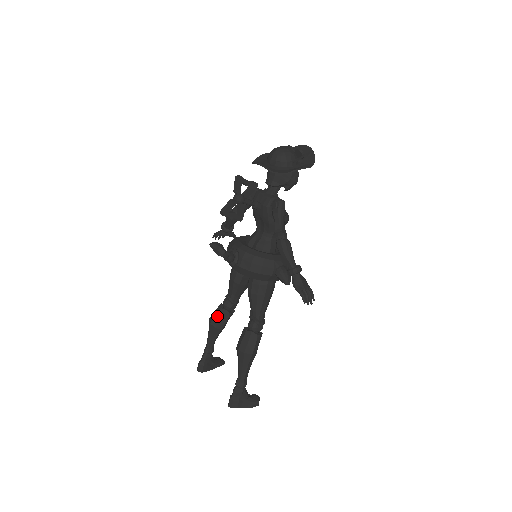
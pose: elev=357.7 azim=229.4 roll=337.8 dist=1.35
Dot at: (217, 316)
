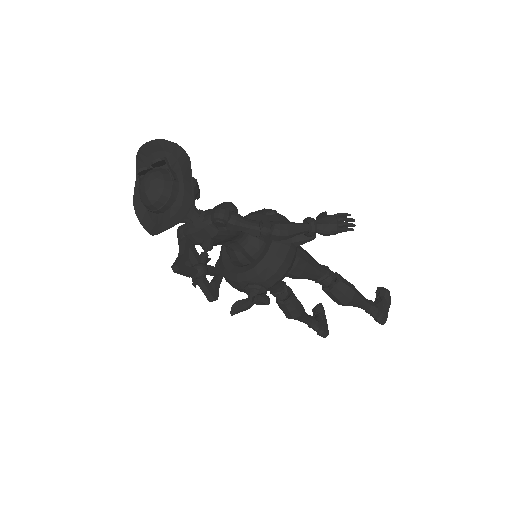
Dot at: (290, 311)
